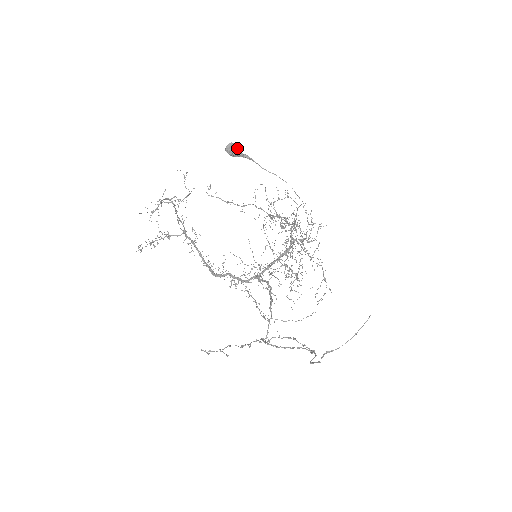
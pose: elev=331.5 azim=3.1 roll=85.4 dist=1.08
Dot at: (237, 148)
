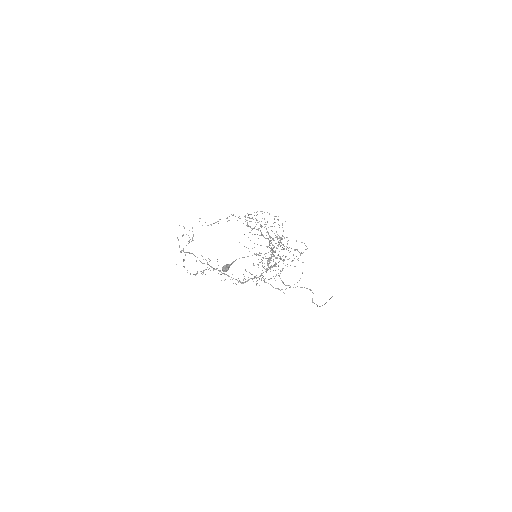
Dot at: (228, 269)
